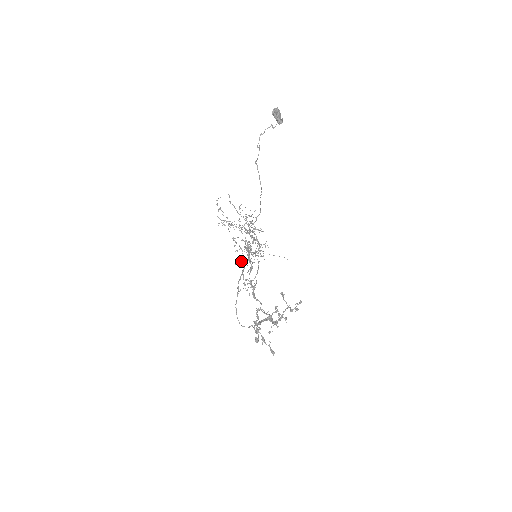
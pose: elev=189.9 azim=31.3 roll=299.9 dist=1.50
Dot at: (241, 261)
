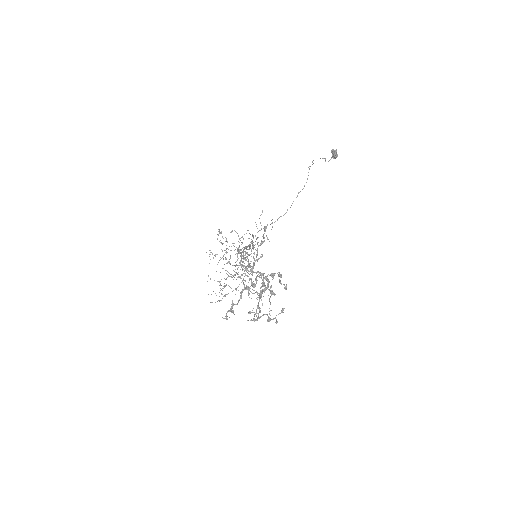
Dot at: occluded
